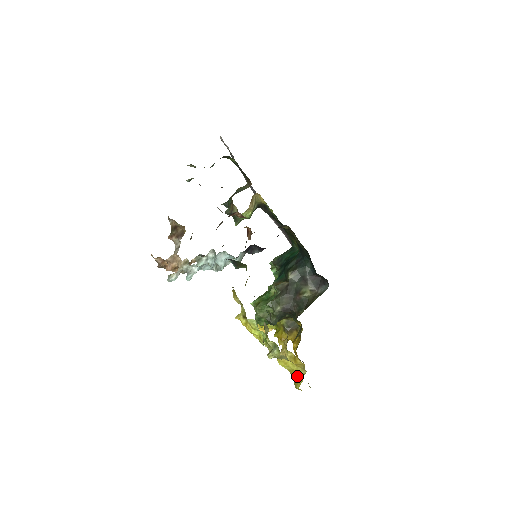
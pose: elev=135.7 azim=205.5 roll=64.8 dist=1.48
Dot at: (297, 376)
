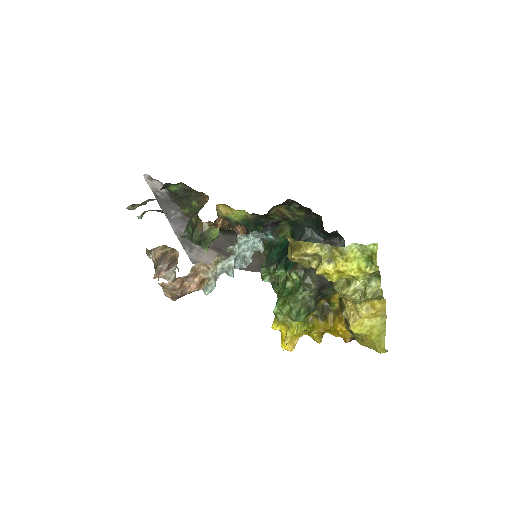
Dot at: (379, 331)
